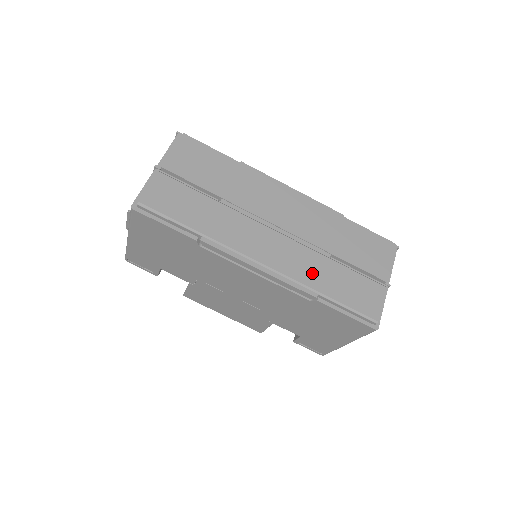
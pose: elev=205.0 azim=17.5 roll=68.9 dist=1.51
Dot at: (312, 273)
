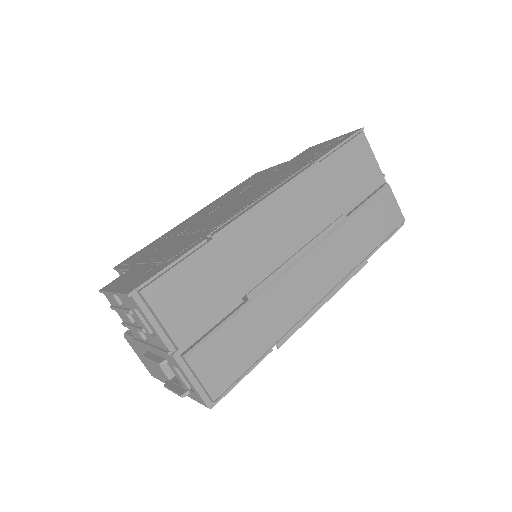
Dot at: (351, 250)
